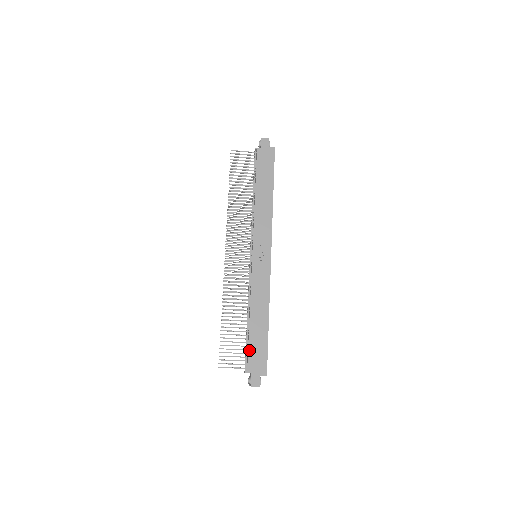
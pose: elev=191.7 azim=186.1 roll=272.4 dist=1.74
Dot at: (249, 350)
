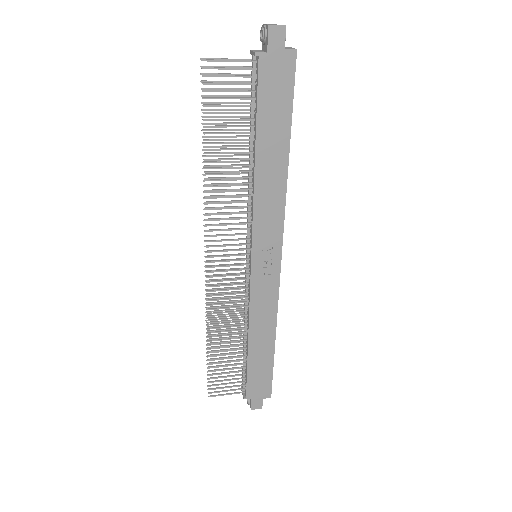
Dot at: (248, 377)
